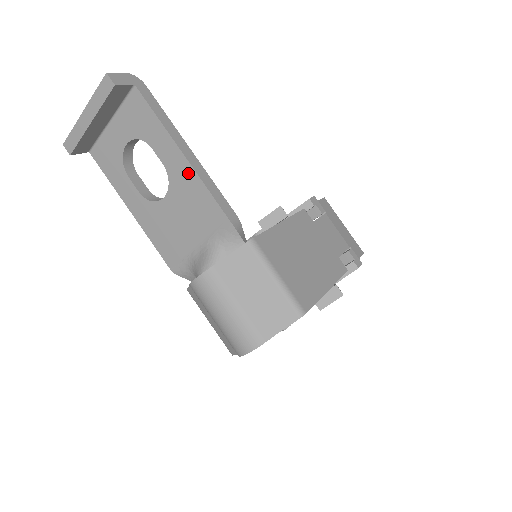
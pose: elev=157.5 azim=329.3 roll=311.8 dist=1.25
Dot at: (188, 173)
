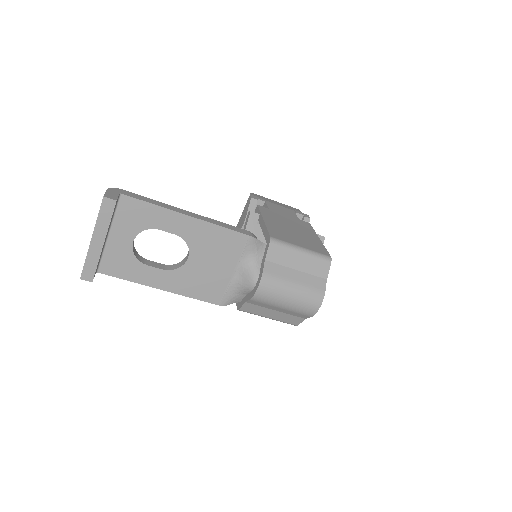
Dot at: (201, 227)
